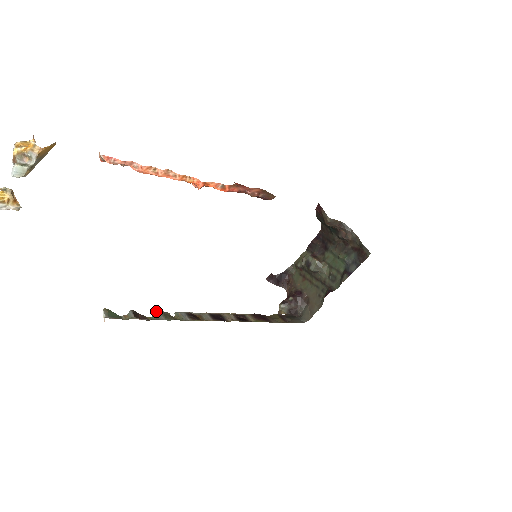
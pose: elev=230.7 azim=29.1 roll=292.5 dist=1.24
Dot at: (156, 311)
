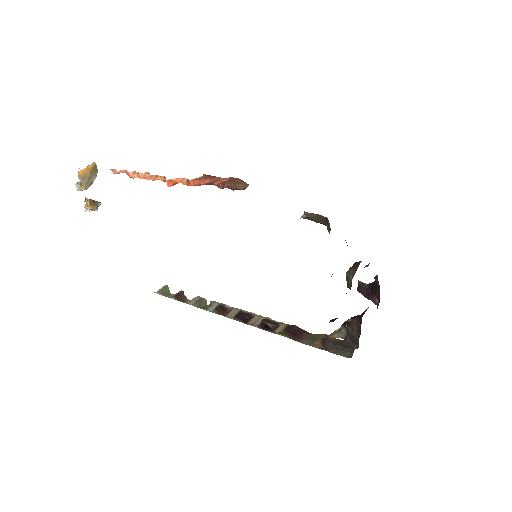
Dot at: (198, 296)
